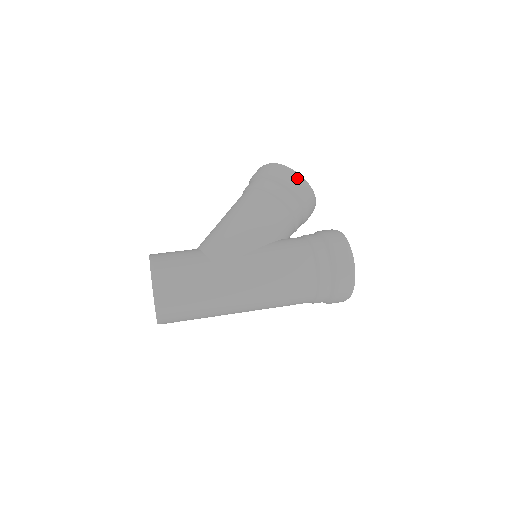
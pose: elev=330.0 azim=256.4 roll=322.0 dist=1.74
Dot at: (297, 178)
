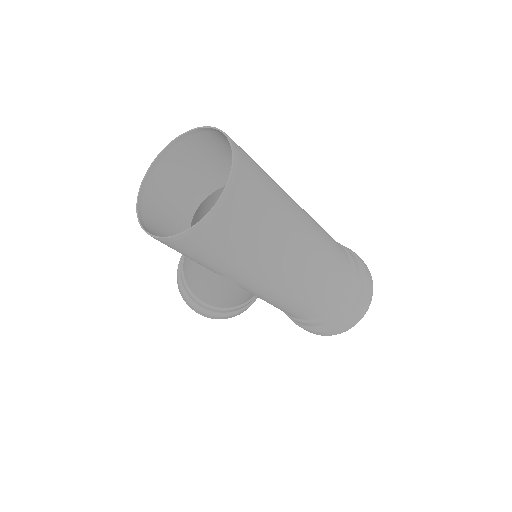
Dot at: occluded
